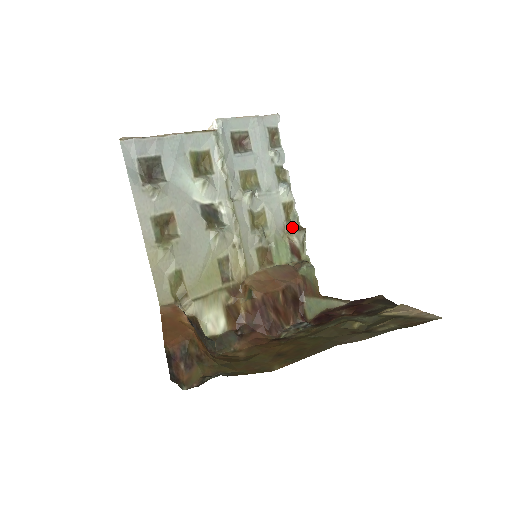
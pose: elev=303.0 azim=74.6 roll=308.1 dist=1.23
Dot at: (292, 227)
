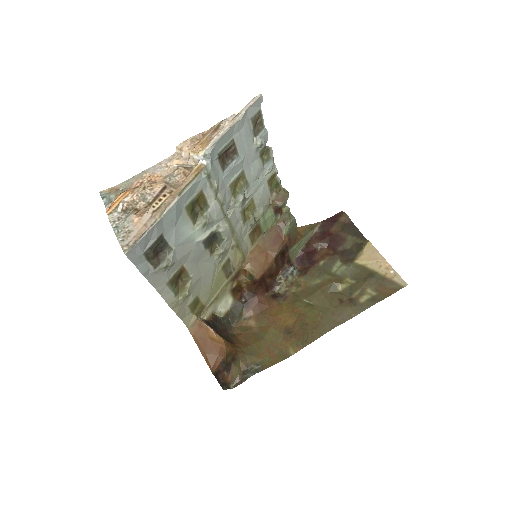
Dot at: (276, 194)
